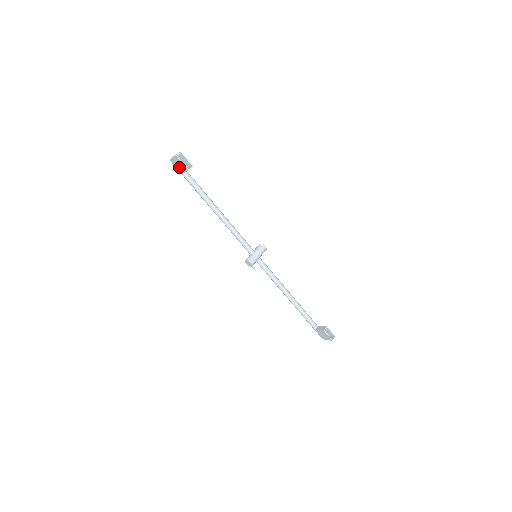
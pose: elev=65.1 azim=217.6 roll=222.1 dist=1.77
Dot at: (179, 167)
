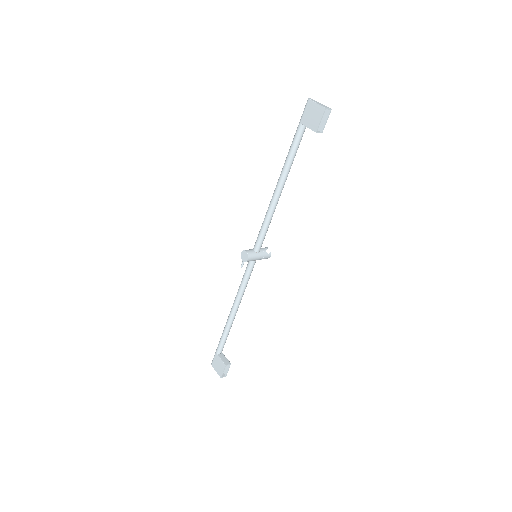
Dot at: (309, 116)
